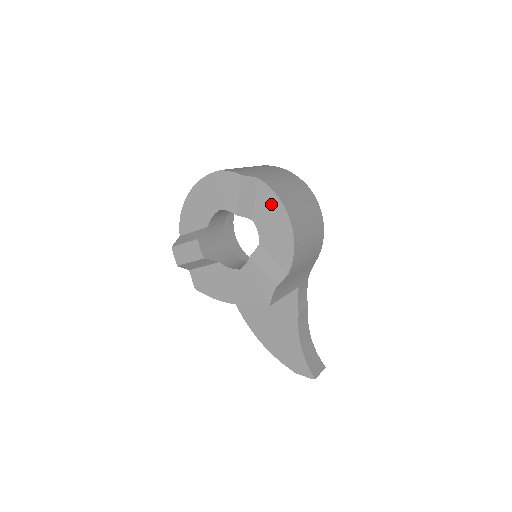
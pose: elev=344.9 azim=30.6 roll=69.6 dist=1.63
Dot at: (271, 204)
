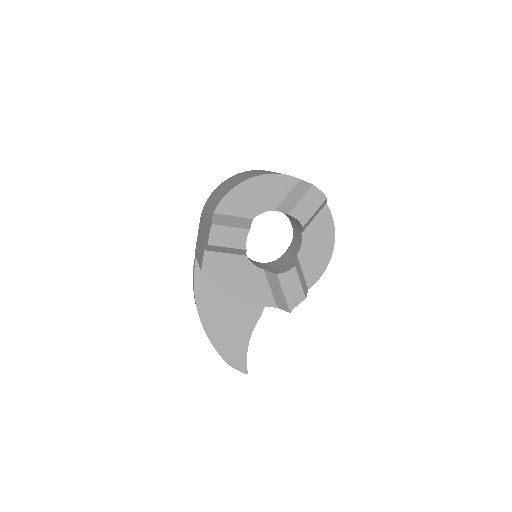
Dot at: (326, 229)
